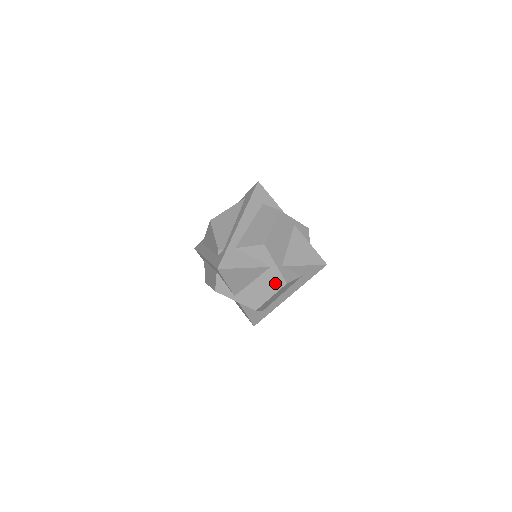
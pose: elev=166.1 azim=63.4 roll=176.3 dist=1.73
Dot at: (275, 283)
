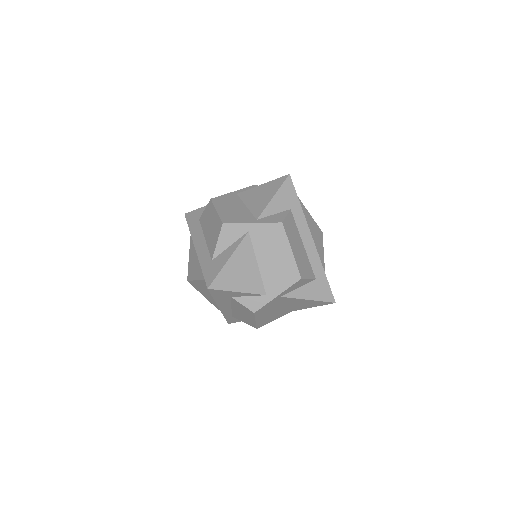
Dot at: occluded
